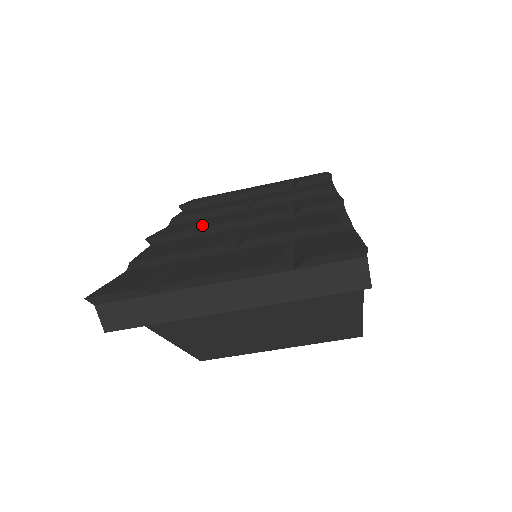
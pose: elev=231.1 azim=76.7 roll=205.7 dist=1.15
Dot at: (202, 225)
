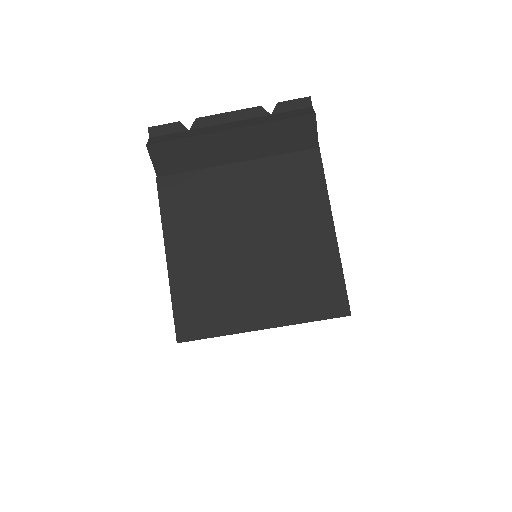
Dot at: occluded
